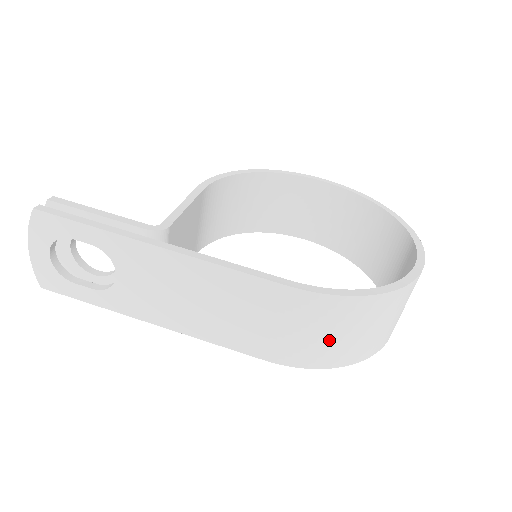
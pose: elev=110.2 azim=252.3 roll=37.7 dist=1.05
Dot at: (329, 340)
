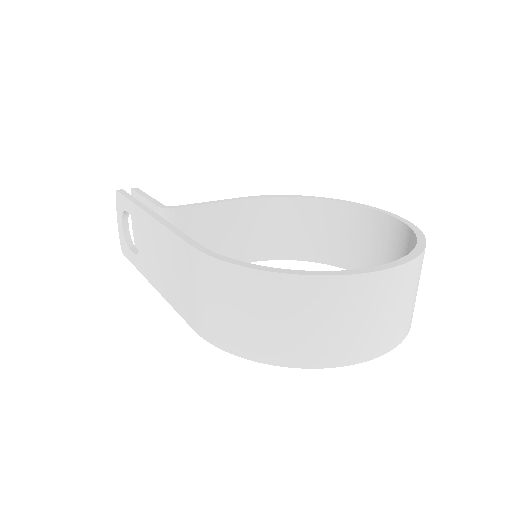
Dot at: (228, 316)
